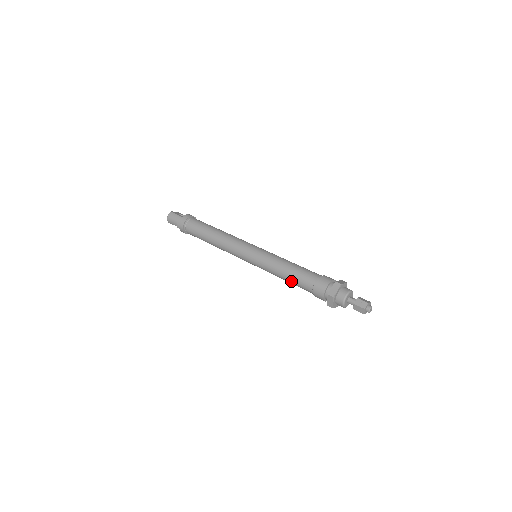
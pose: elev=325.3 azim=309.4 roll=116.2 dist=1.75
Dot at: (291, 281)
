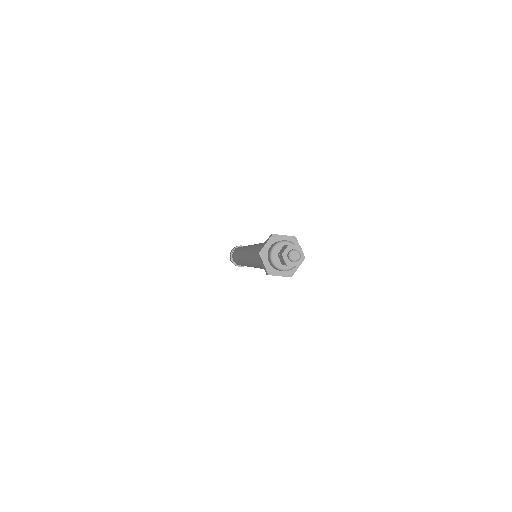
Dot at: (256, 263)
